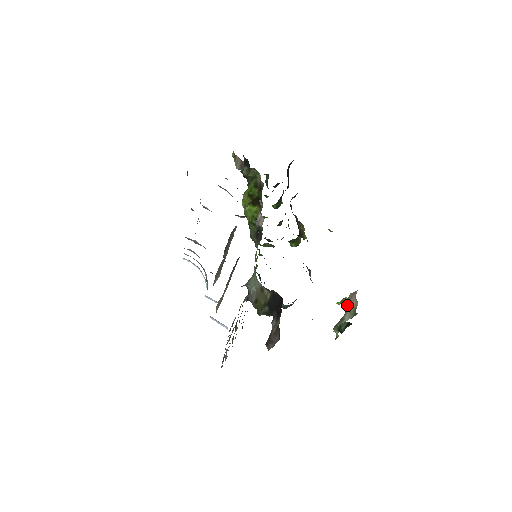
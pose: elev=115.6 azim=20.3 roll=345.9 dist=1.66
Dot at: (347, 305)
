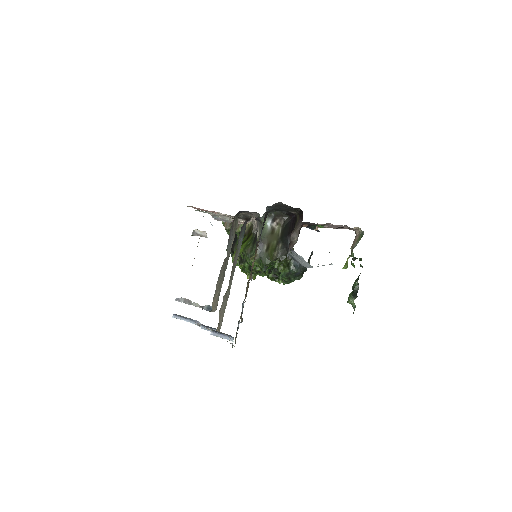
Dot at: (352, 245)
